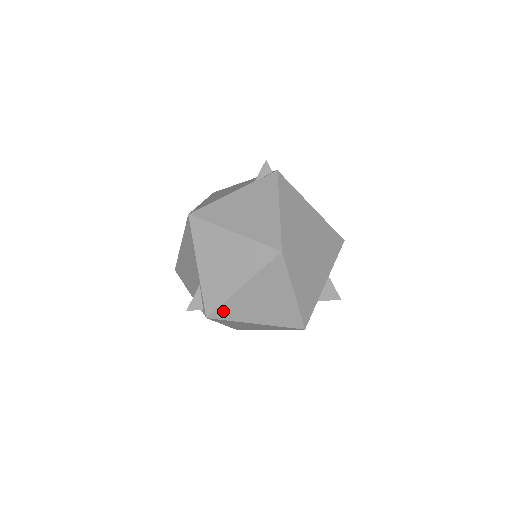
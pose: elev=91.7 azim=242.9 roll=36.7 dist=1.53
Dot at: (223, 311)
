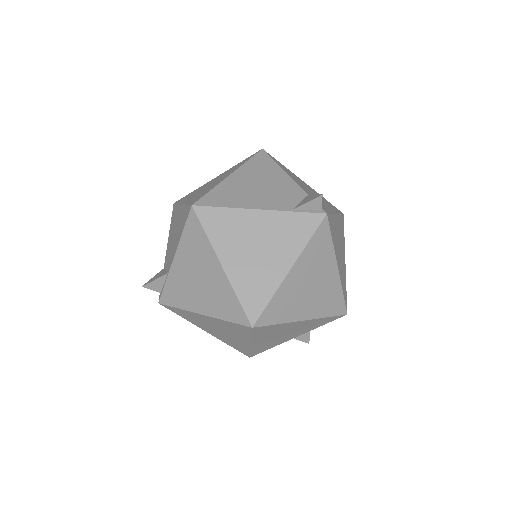
Dot at: (176, 310)
